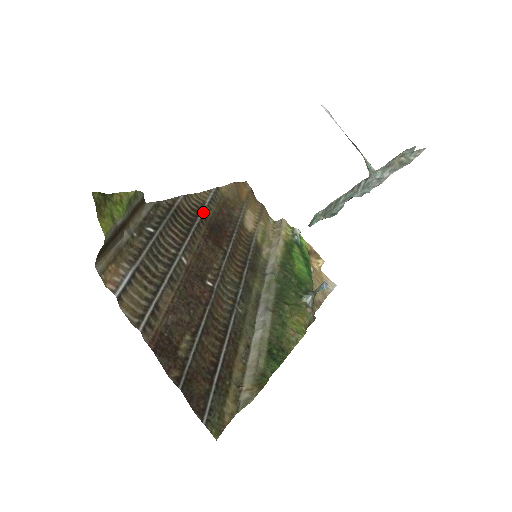
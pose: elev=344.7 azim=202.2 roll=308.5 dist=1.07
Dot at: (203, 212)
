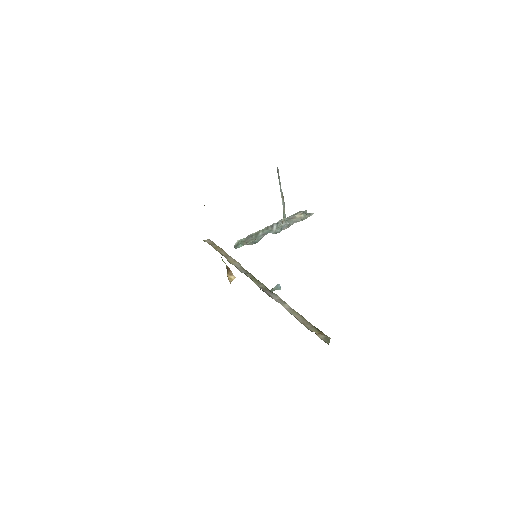
Dot at: occluded
